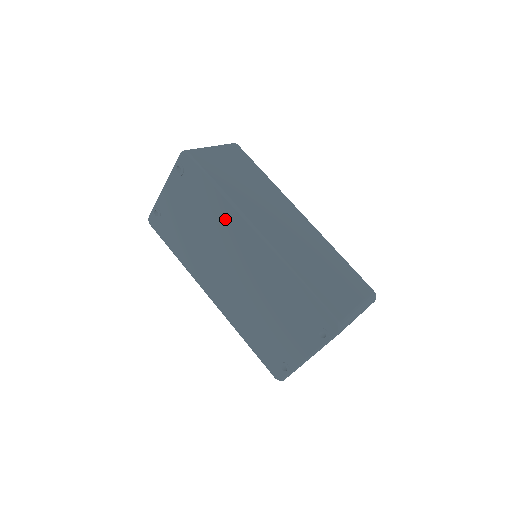
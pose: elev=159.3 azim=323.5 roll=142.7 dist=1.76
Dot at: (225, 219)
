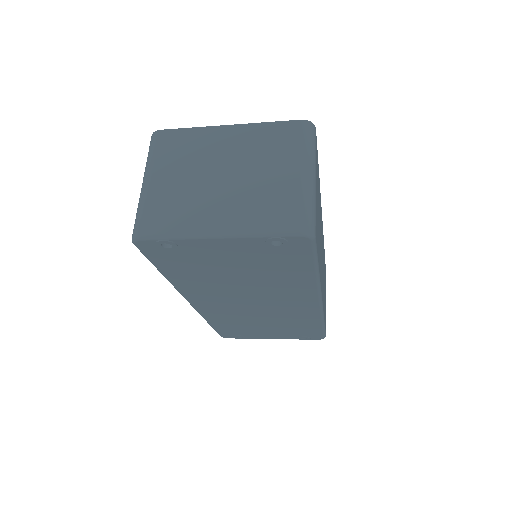
Dot at: (293, 288)
